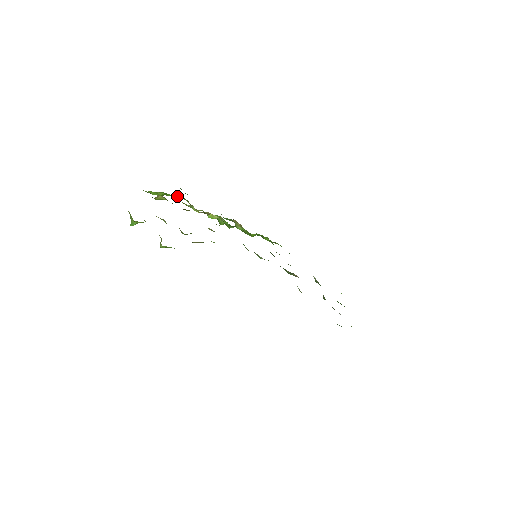
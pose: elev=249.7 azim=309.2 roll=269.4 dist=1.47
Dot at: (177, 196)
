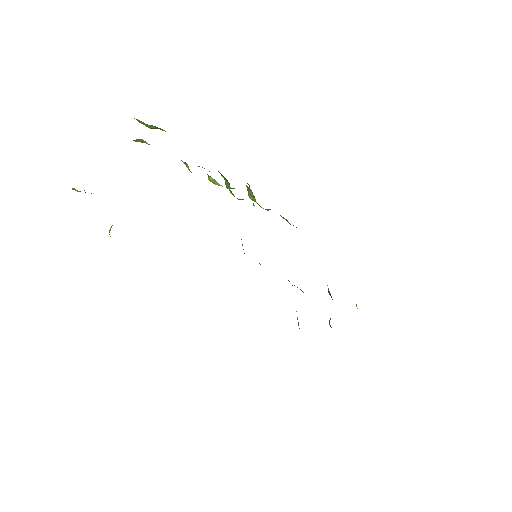
Dot at: occluded
